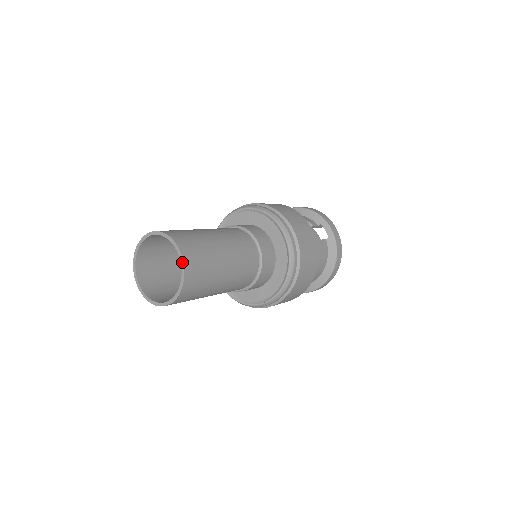
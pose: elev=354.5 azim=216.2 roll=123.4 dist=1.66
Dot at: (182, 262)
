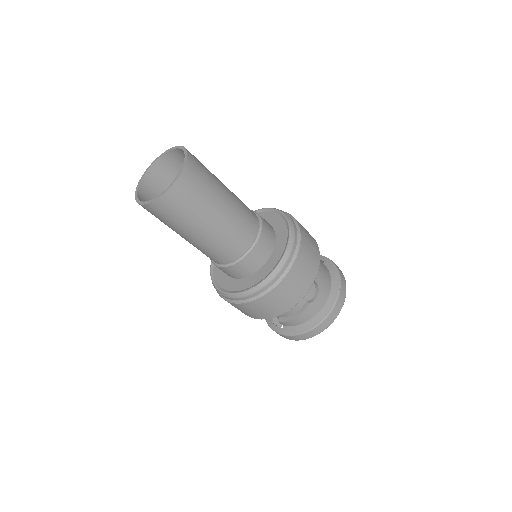
Dot at: (184, 149)
